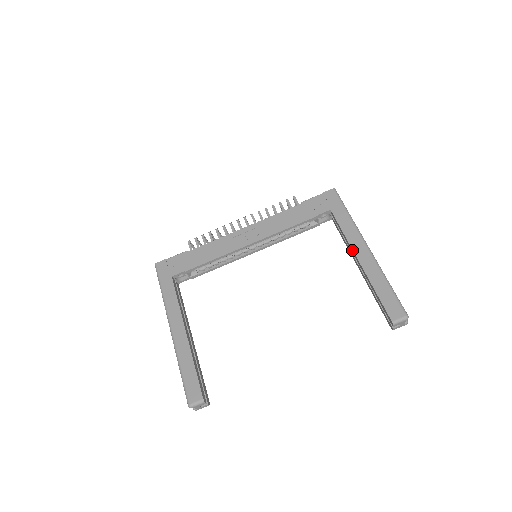
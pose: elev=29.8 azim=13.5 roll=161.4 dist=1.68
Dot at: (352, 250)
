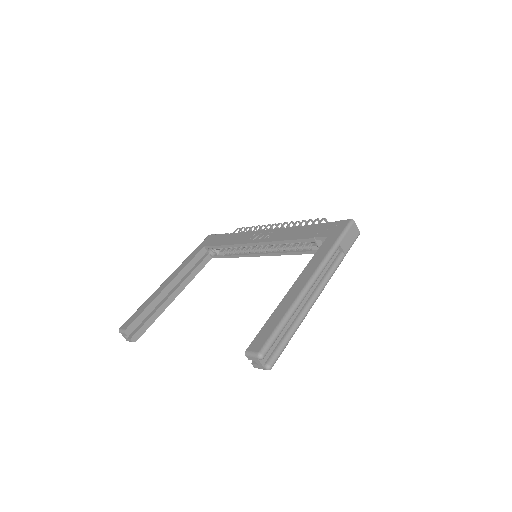
Dot at: (299, 277)
